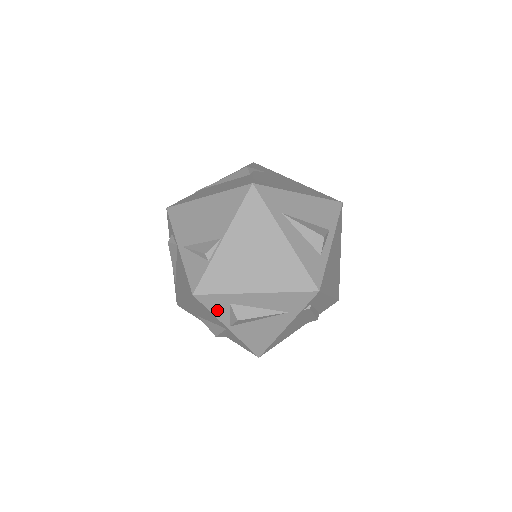
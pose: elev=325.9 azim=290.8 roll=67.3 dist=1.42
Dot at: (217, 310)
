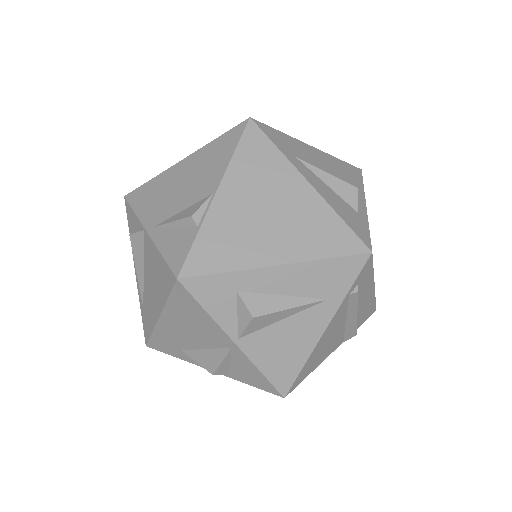
Dot at: (217, 307)
